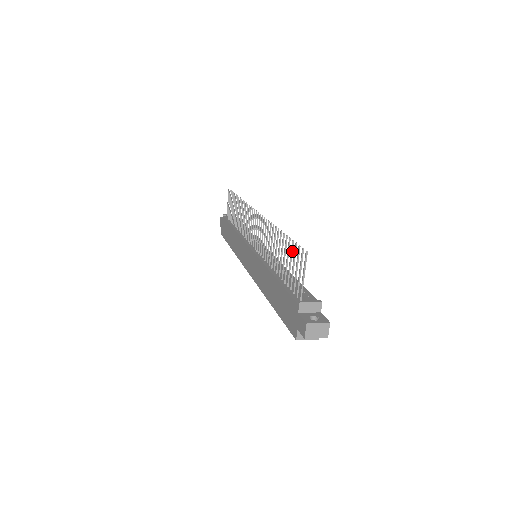
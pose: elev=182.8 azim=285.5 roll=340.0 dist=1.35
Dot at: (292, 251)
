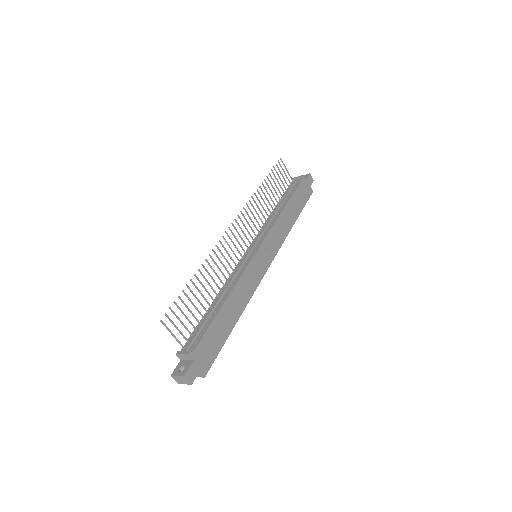
Dot at: (183, 303)
